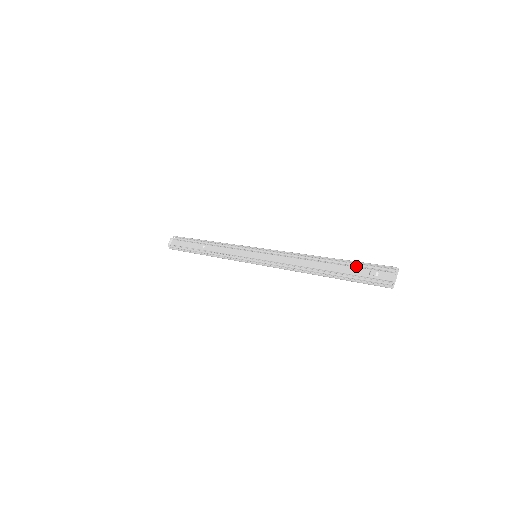
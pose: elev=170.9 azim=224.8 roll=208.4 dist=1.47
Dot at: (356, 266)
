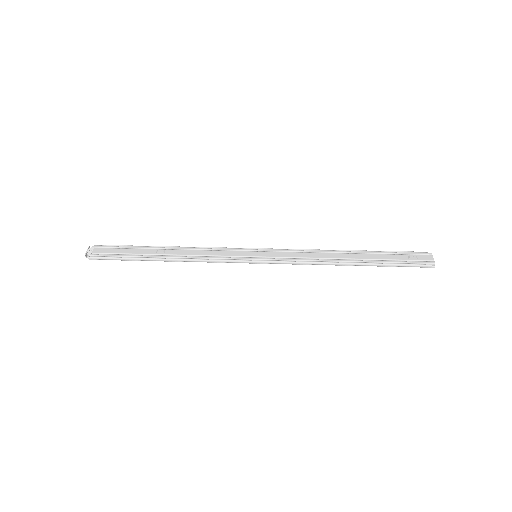
Dot at: (389, 255)
